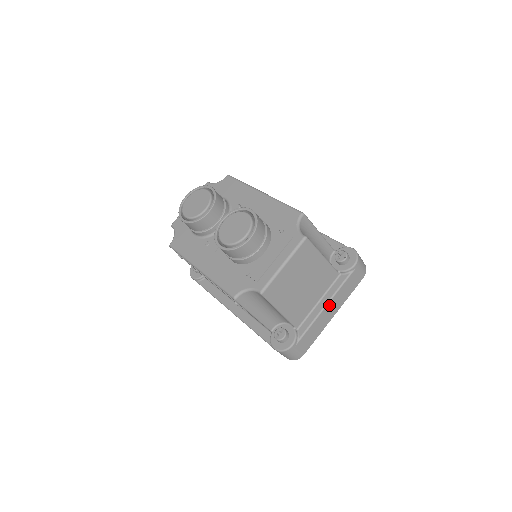
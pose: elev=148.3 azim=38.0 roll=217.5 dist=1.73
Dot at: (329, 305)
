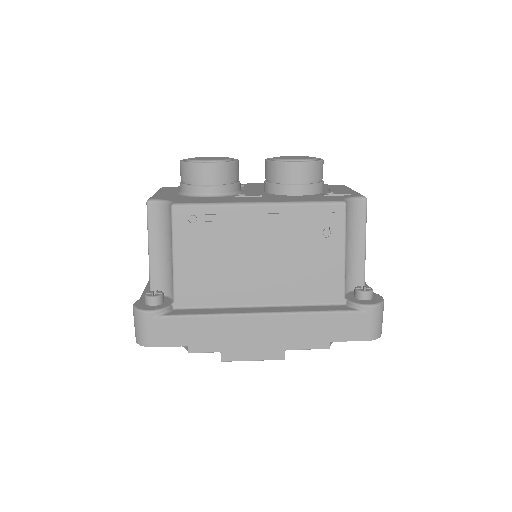
Dot at: occluded
